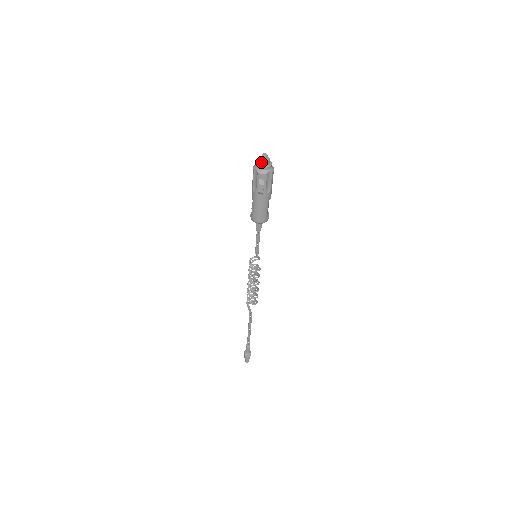
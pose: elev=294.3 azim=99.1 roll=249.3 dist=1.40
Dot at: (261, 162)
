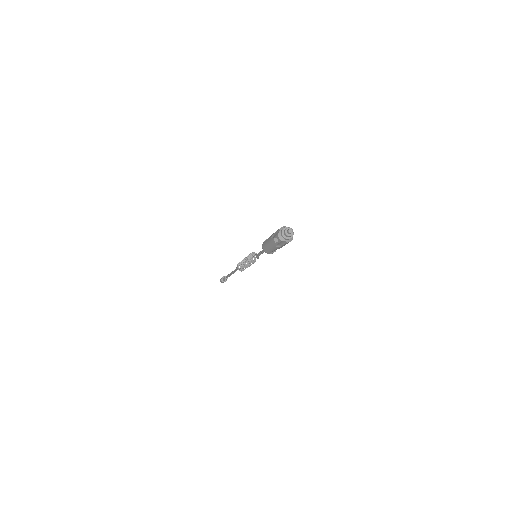
Dot at: (285, 232)
